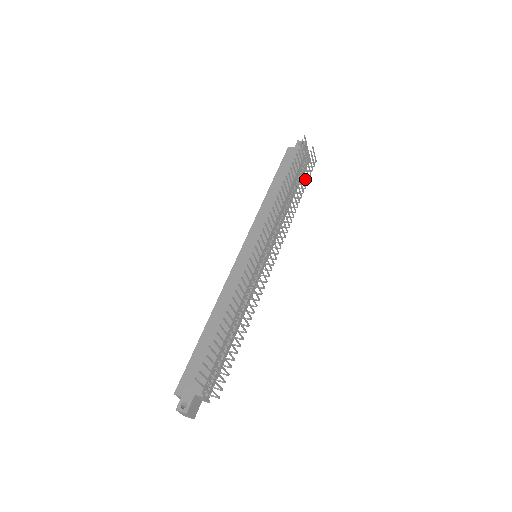
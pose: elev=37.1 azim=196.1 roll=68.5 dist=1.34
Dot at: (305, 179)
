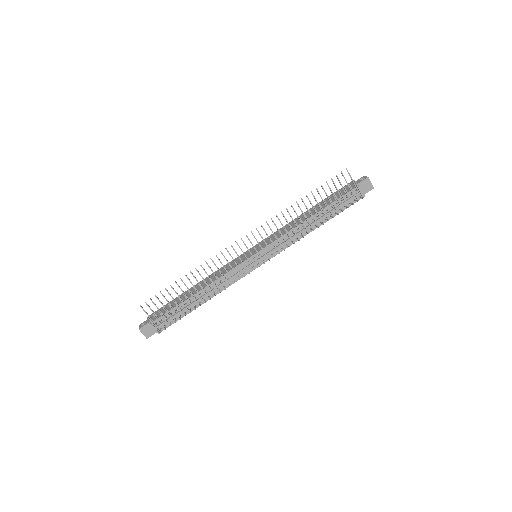
Dot at: (335, 209)
